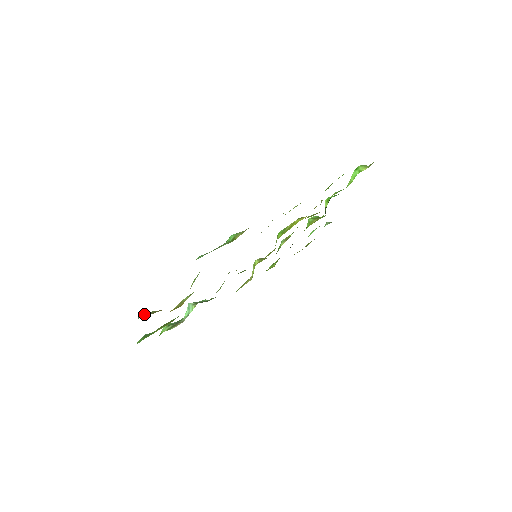
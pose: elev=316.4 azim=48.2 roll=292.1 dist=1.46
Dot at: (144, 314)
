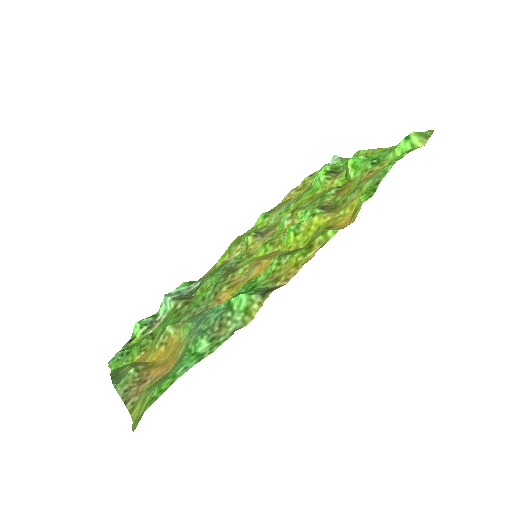
Dot at: (123, 378)
